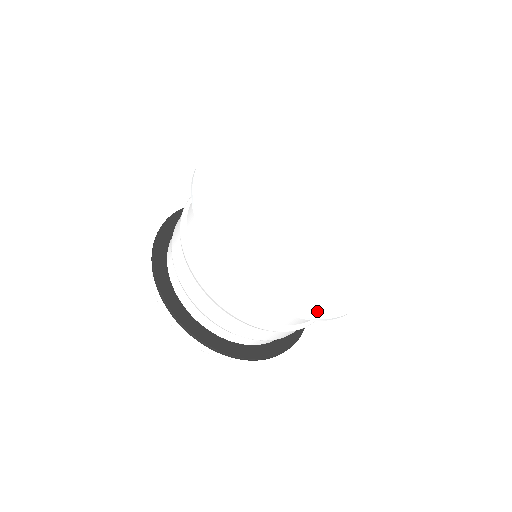
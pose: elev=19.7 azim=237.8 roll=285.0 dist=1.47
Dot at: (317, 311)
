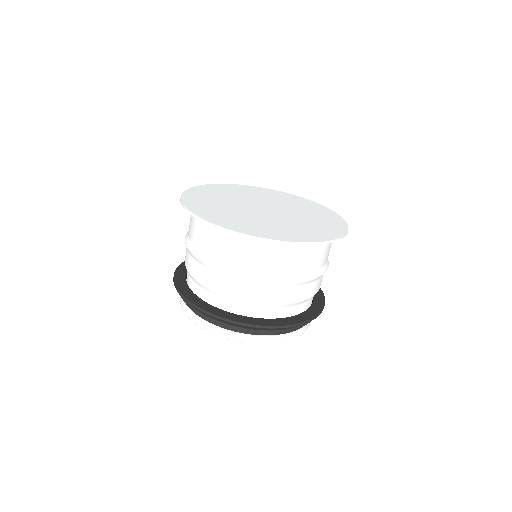
Dot at: (286, 239)
